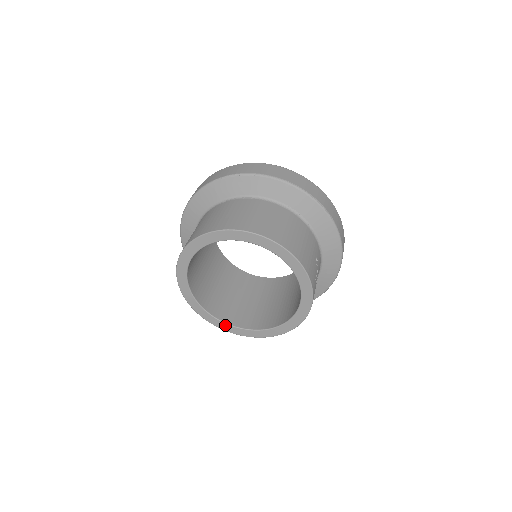
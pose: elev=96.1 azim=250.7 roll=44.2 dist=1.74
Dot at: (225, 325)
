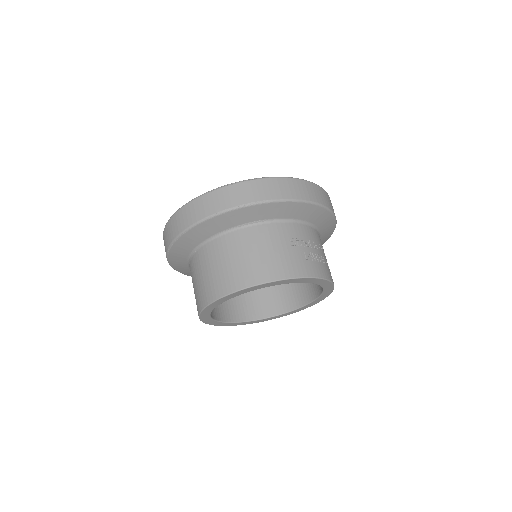
Dot at: (290, 312)
